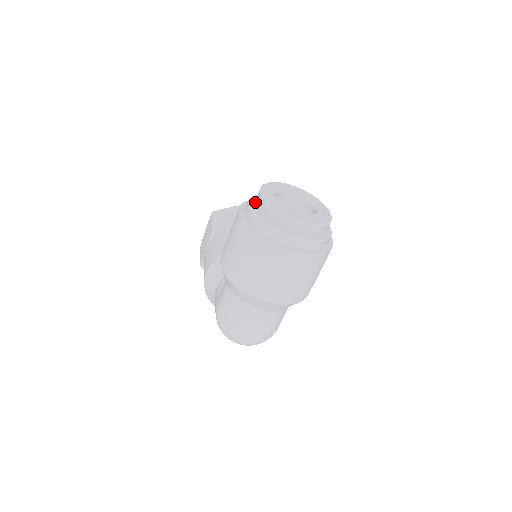
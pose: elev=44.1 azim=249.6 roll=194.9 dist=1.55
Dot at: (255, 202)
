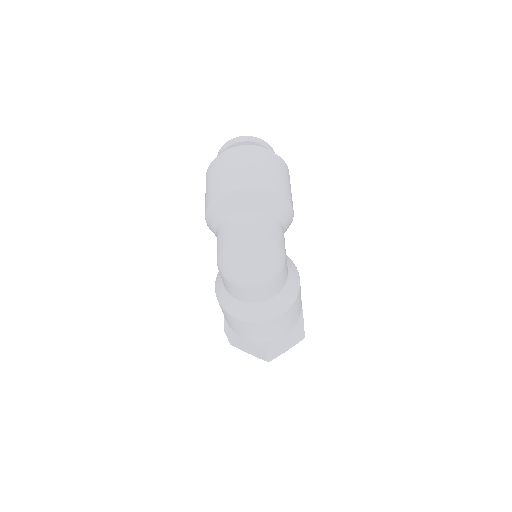
Dot at: occluded
